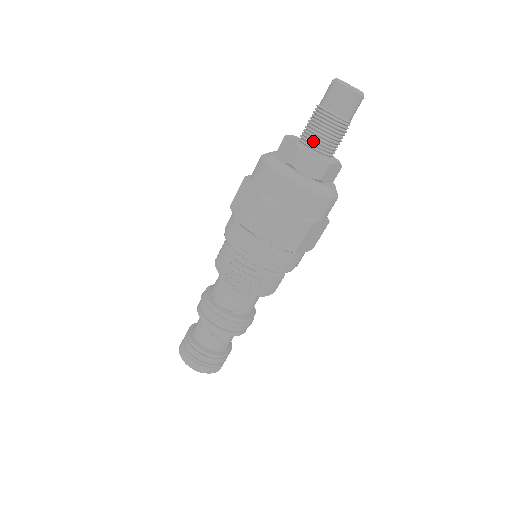
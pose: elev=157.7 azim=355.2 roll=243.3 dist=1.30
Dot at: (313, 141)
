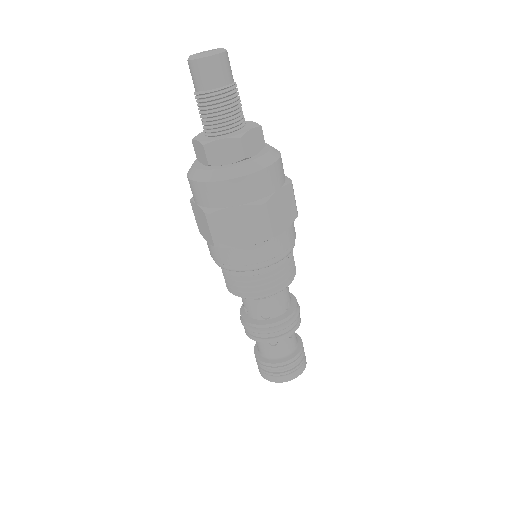
Dot at: (213, 129)
